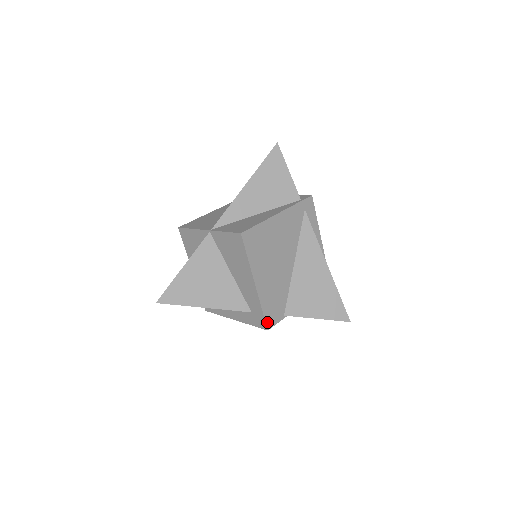
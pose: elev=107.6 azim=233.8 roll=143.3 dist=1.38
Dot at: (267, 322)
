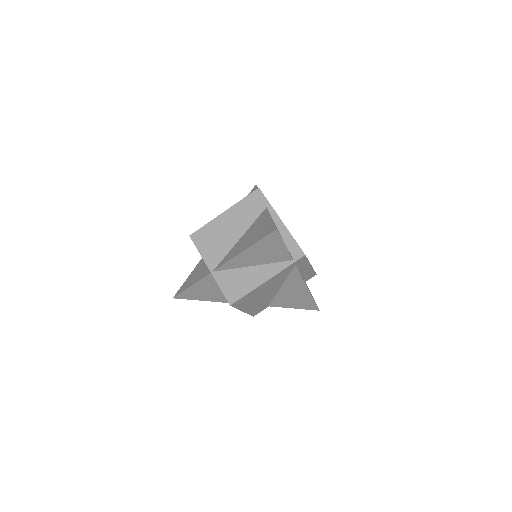
Dot at: (253, 315)
